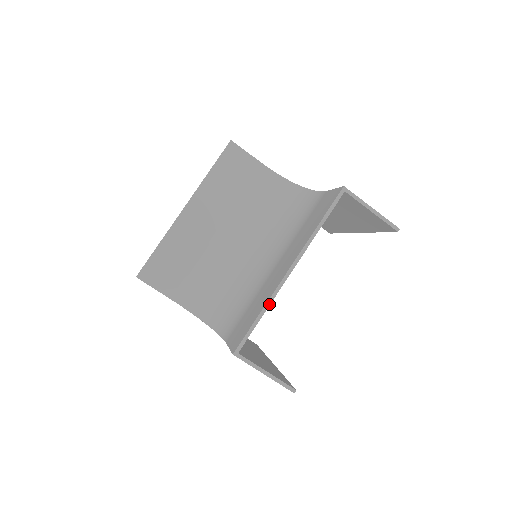
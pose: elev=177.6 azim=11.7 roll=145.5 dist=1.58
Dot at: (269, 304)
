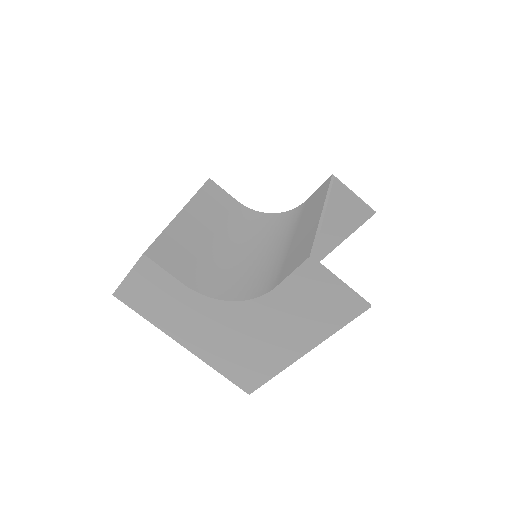
Dot at: (320, 227)
